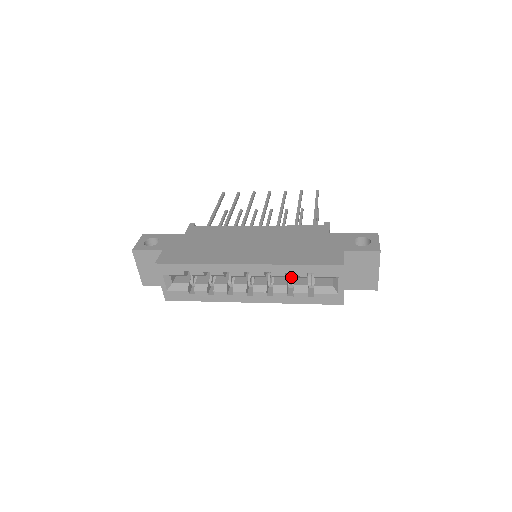
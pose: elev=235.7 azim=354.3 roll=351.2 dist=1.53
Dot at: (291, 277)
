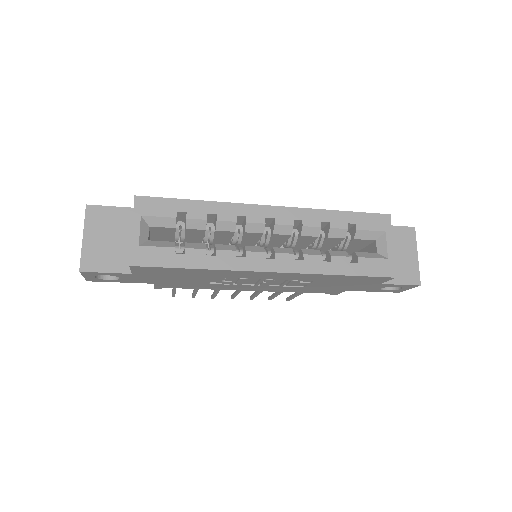
Dot at: occluded
